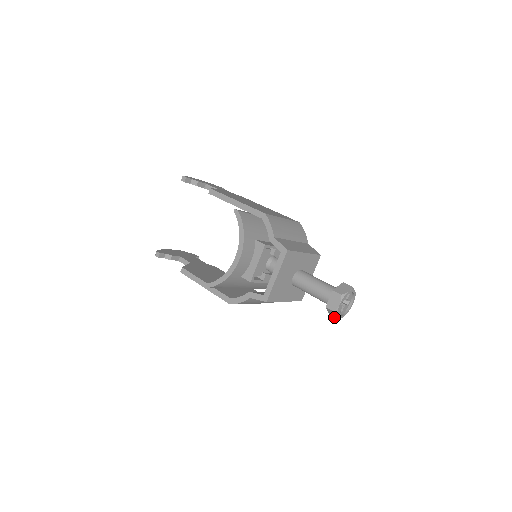
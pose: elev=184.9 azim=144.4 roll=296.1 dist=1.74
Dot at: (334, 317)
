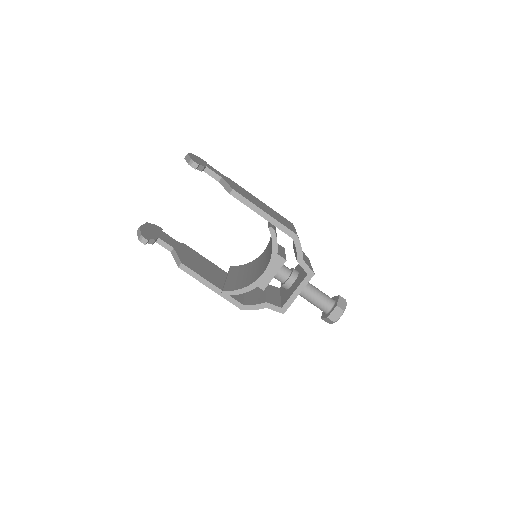
Dot at: (325, 321)
